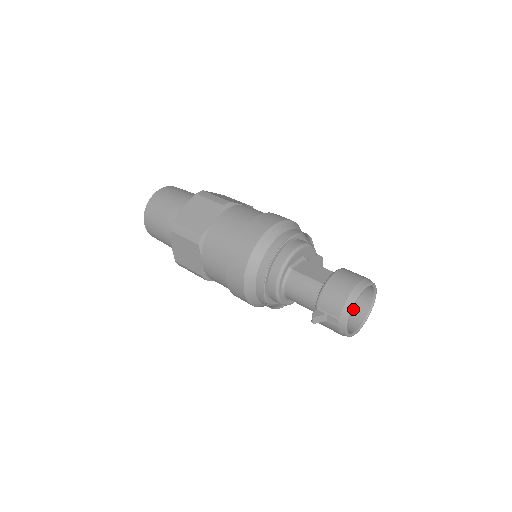
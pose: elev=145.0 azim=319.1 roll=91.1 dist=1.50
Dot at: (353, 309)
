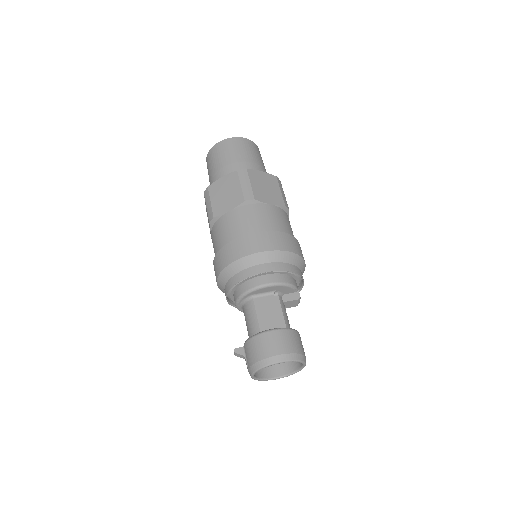
Dot at: occluded
